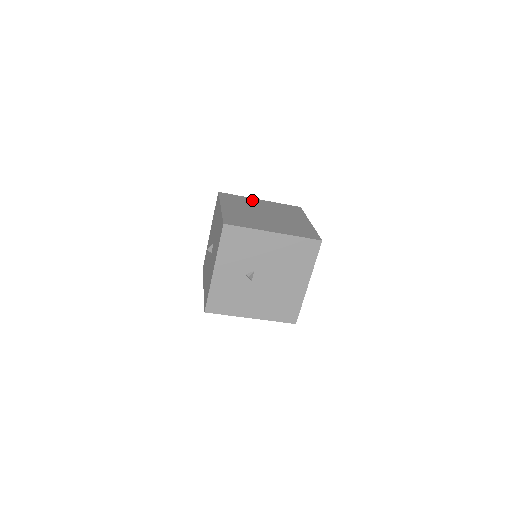
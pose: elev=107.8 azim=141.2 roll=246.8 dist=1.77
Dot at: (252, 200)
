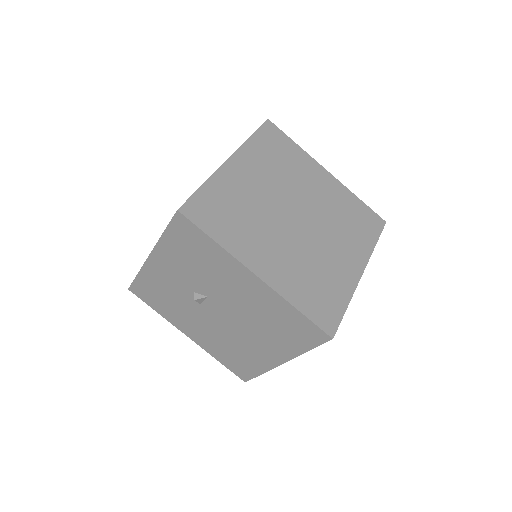
Dot at: (310, 166)
